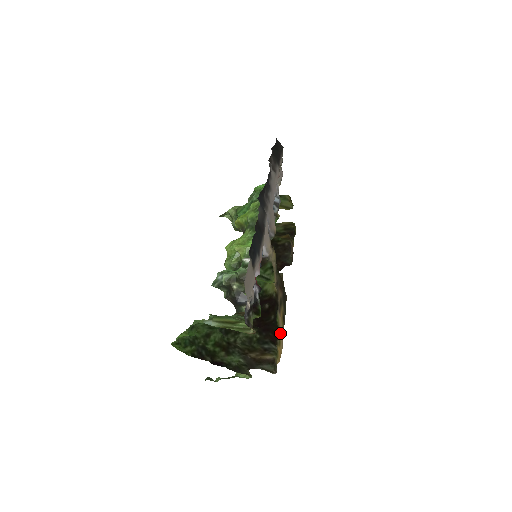
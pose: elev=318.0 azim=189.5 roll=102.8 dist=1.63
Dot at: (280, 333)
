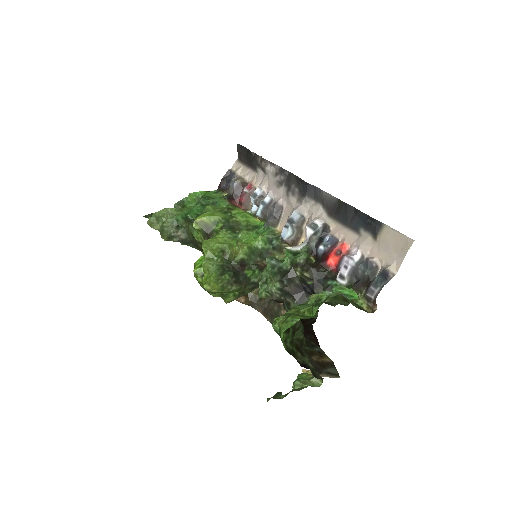
Dot at: occluded
